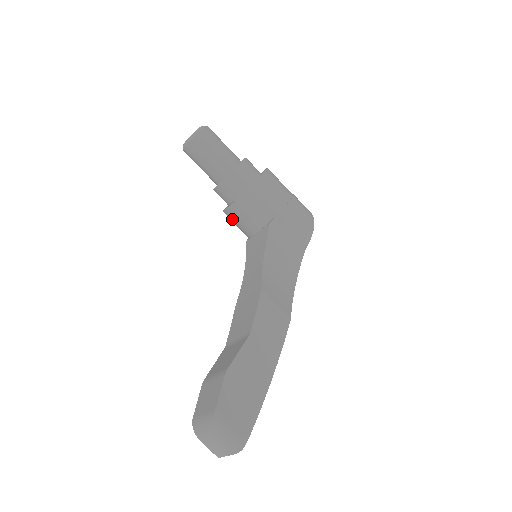
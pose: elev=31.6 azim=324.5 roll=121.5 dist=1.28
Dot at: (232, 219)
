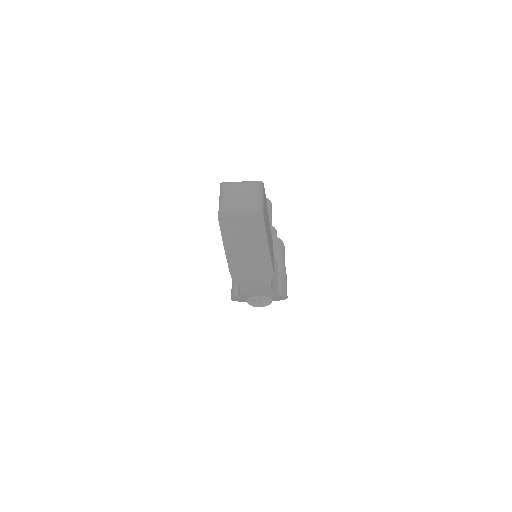
Dot at: occluded
